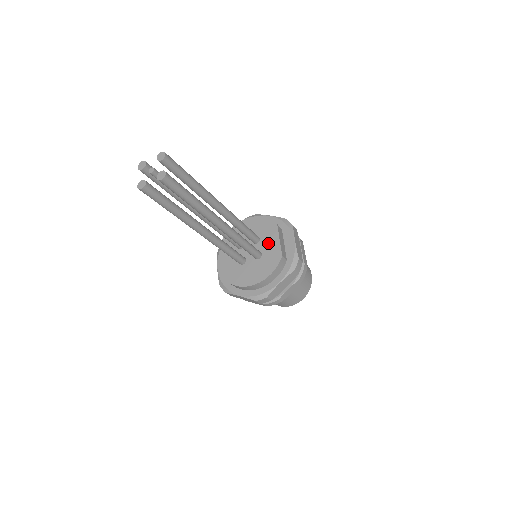
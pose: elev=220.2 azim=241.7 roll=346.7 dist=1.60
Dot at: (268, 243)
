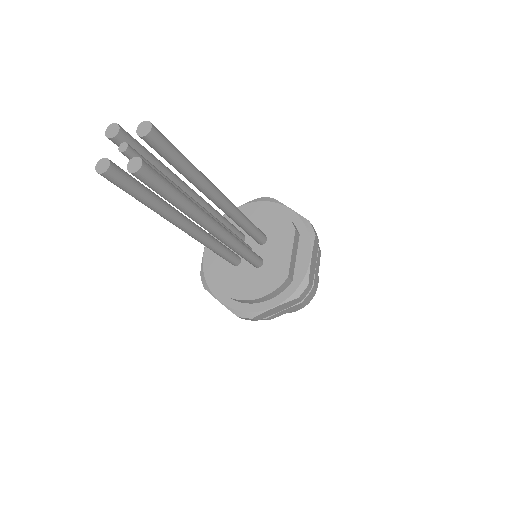
Dot at: (276, 251)
